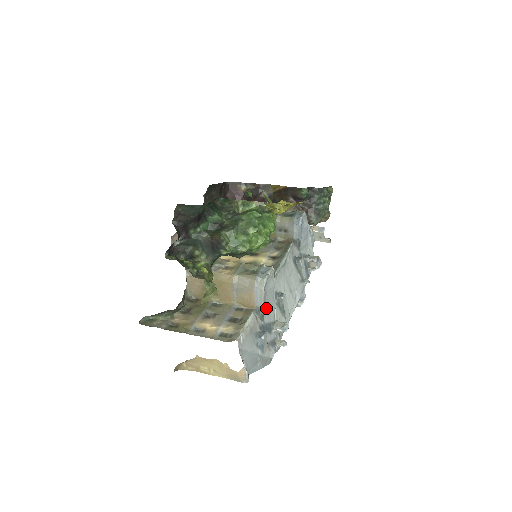
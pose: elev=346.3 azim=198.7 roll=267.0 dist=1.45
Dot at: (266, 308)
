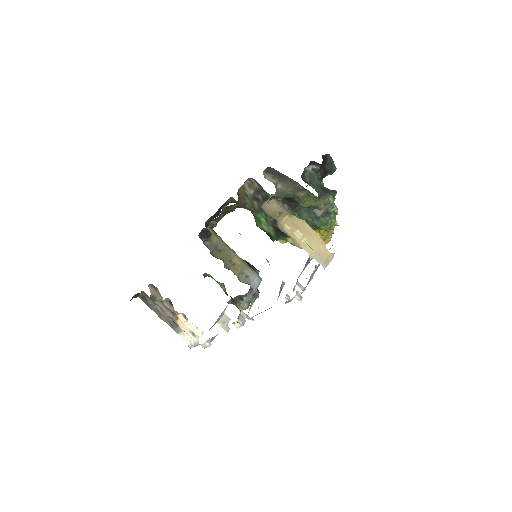
Dot at: occluded
